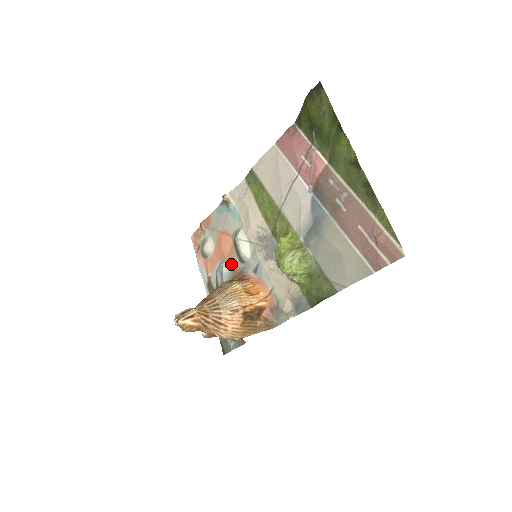
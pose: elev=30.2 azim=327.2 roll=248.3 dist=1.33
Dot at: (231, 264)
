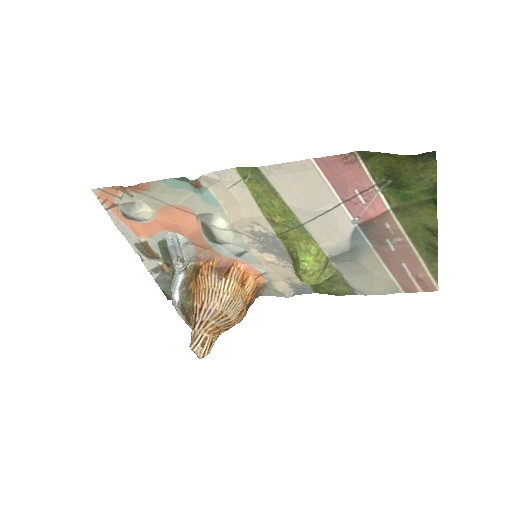
Dot at: (193, 241)
